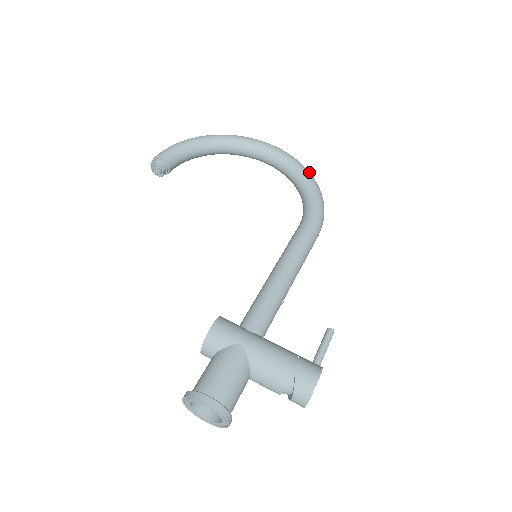
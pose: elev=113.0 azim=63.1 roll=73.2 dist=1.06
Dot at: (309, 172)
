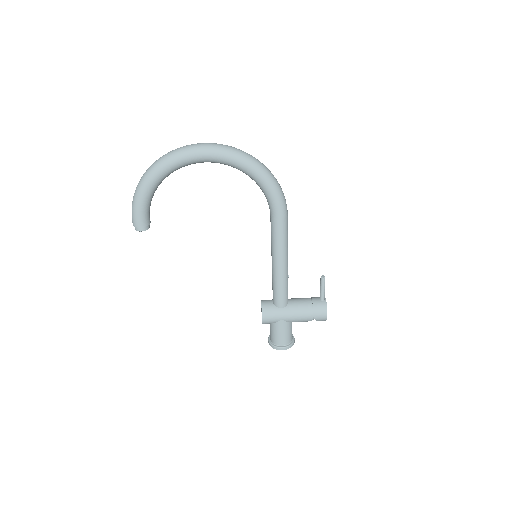
Dot at: (252, 163)
